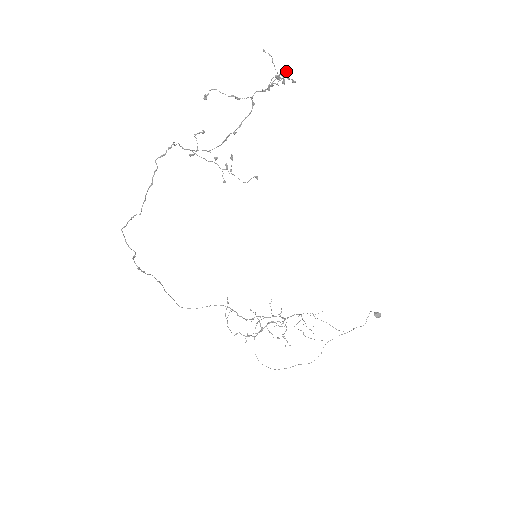
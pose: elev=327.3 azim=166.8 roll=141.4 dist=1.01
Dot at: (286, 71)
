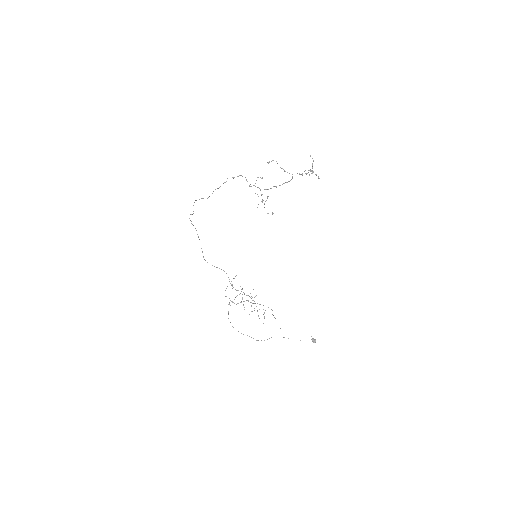
Dot at: (311, 170)
